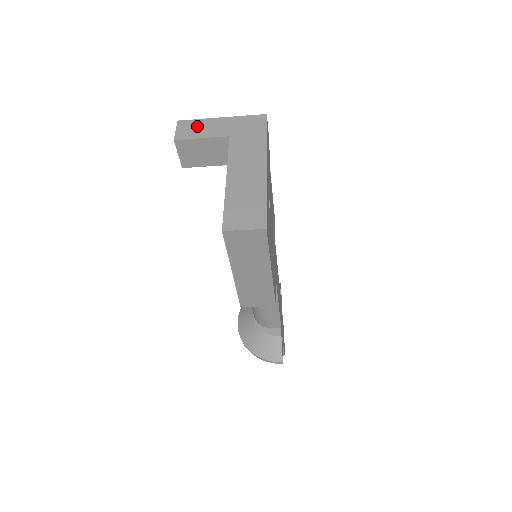
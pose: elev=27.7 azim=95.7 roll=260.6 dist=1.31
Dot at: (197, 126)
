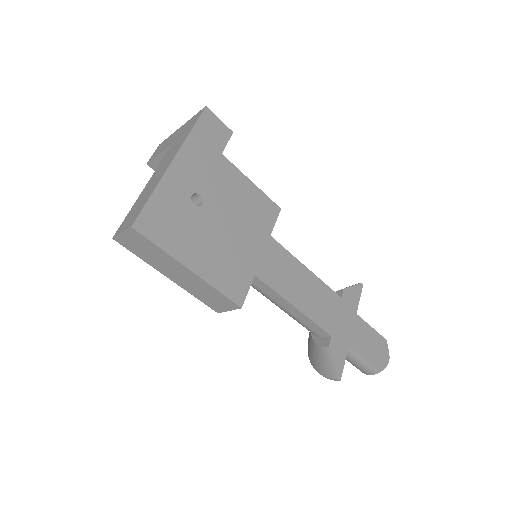
Dot at: (164, 144)
